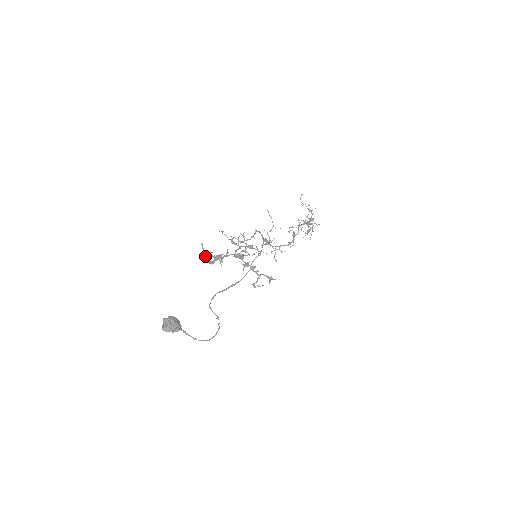
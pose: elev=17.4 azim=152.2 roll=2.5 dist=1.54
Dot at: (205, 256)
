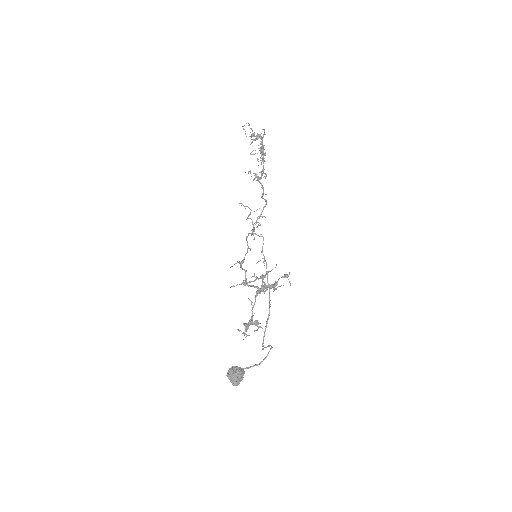
Dot at: (246, 335)
